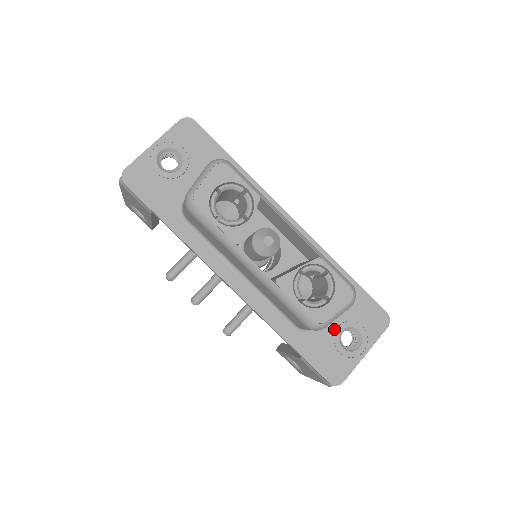
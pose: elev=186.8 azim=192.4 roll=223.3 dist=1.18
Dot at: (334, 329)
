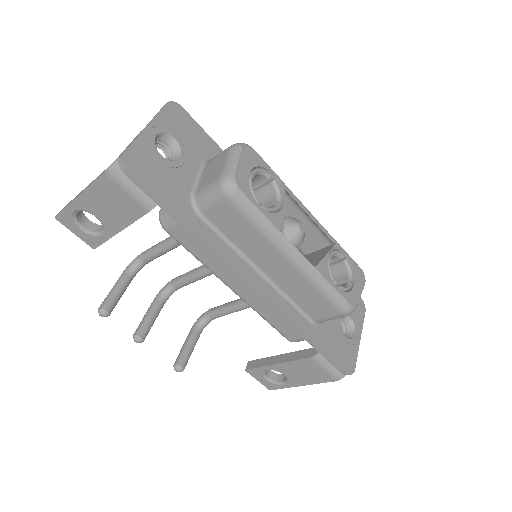
Dot at: (336, 319)
